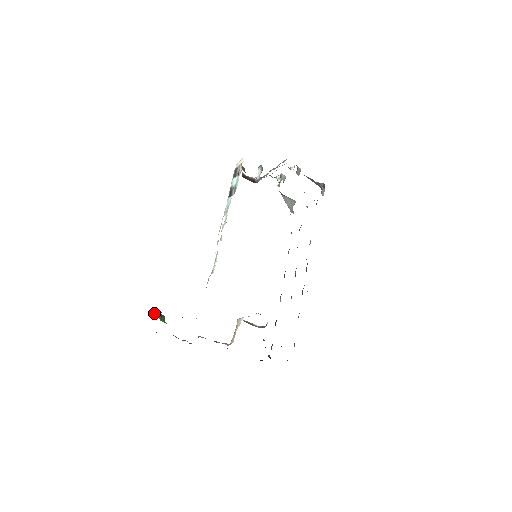
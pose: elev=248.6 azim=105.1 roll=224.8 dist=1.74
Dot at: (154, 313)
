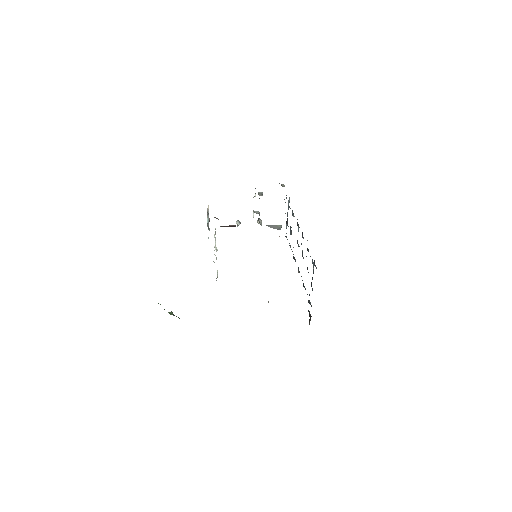
Dot at: occluded
